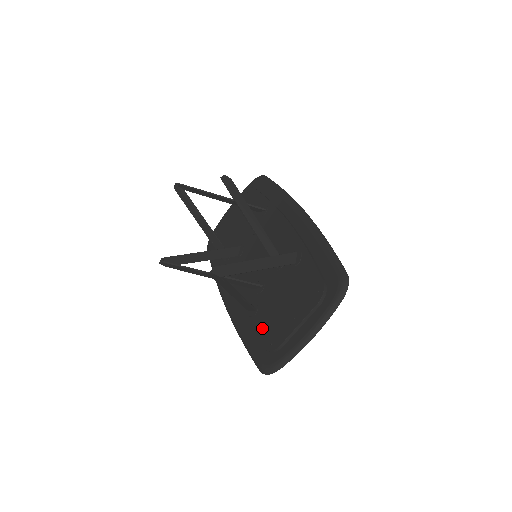
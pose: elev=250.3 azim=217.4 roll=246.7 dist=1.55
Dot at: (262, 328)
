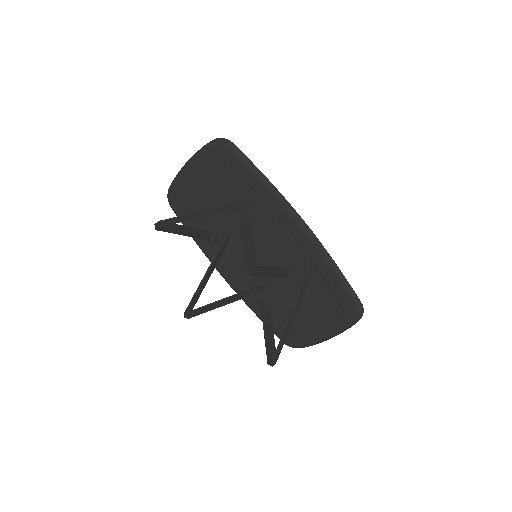
Dot at: (281, 321)
